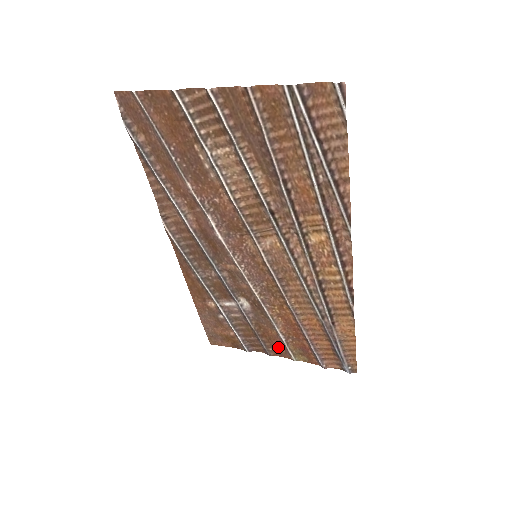
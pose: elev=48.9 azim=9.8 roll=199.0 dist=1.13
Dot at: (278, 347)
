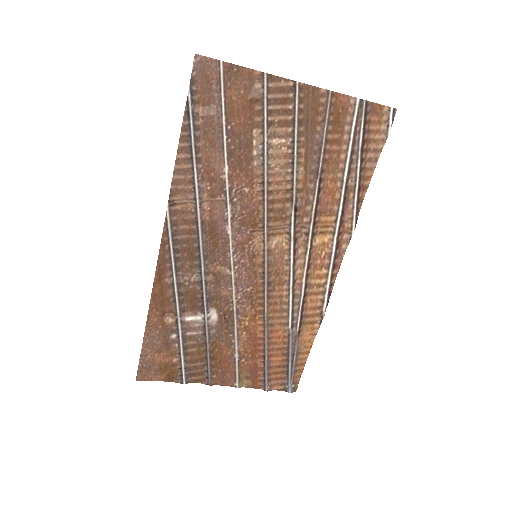
Dot at: (224, 372)
